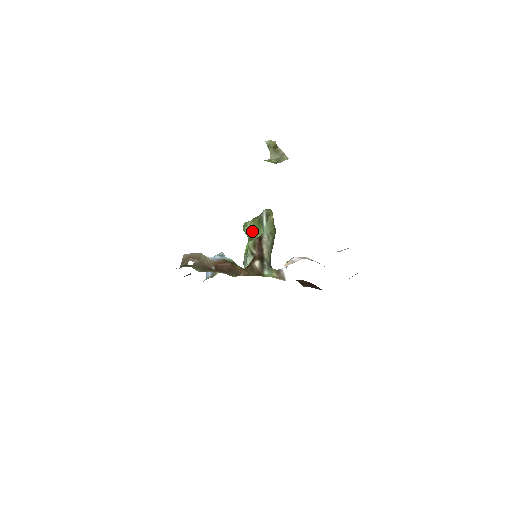
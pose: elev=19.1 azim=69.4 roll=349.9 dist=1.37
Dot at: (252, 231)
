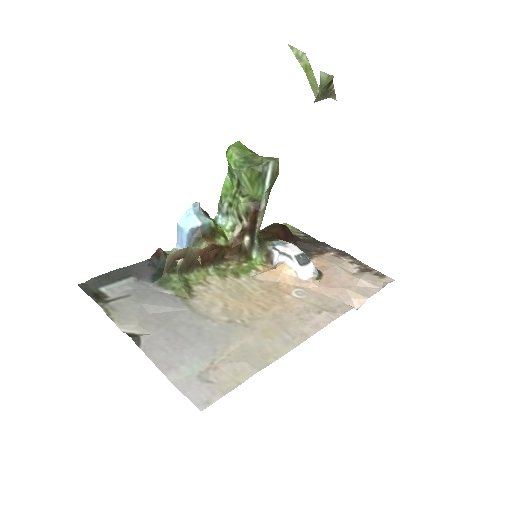
Dot at: (245, 182)
